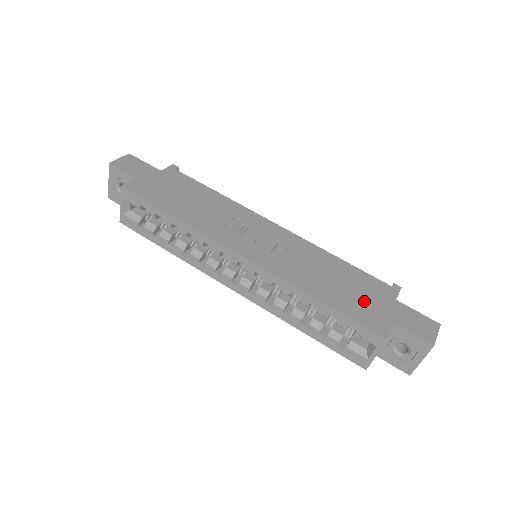
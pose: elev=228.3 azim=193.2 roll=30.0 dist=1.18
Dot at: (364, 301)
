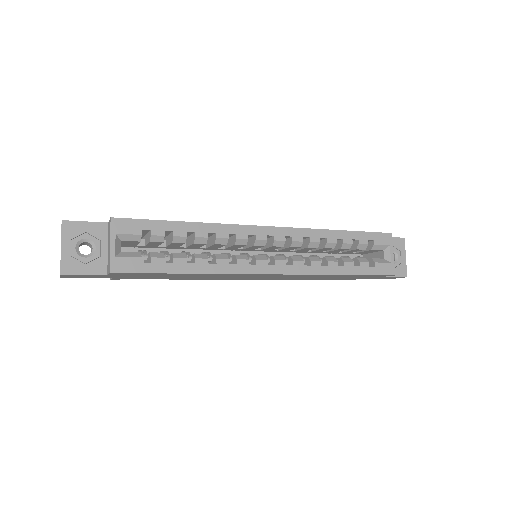
Dot at: occluded
